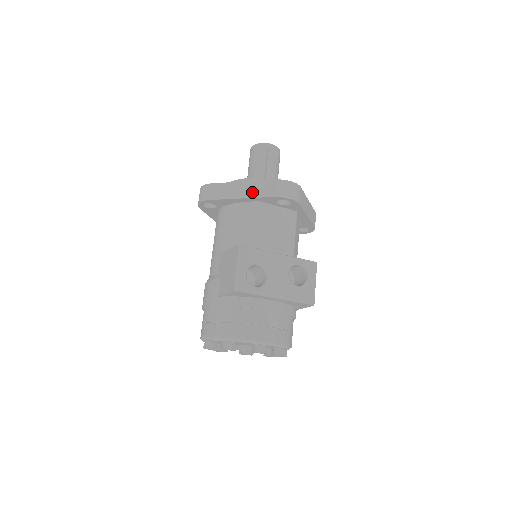
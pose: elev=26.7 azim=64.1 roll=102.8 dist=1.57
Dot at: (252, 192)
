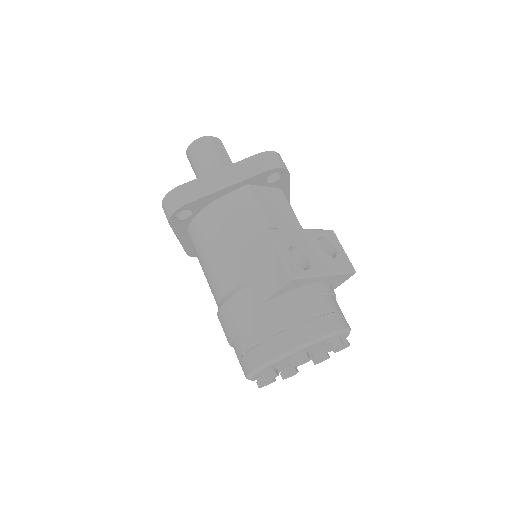
Dot at: (238, 175)
